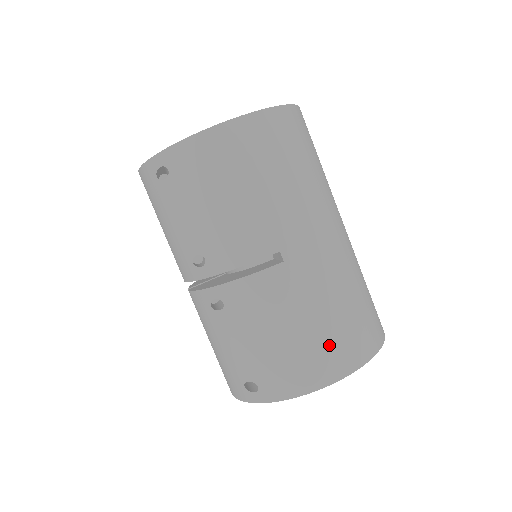
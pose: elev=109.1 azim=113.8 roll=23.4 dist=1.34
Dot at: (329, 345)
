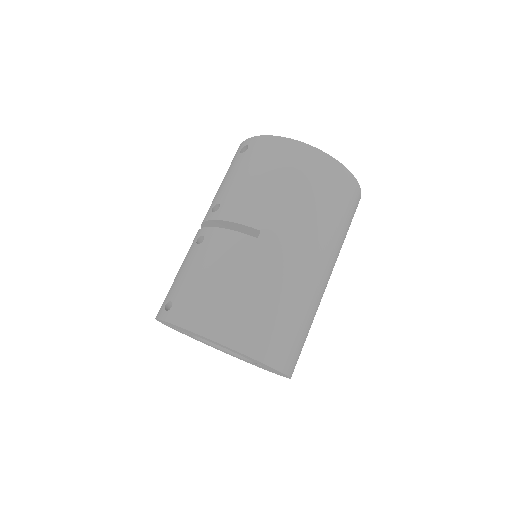
Dot at: (235, 314)
